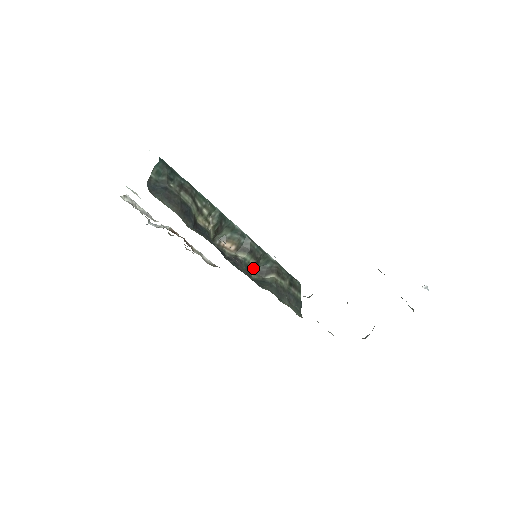
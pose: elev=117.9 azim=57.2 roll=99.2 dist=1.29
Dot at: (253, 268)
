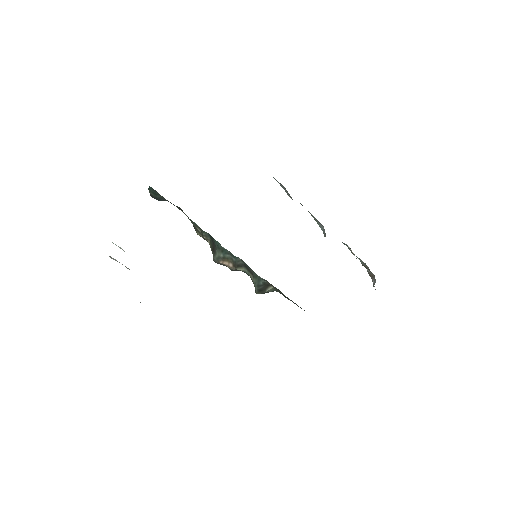
Dot at: occluded
